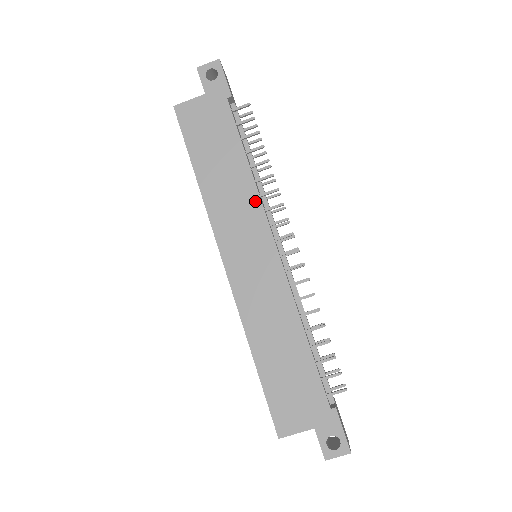
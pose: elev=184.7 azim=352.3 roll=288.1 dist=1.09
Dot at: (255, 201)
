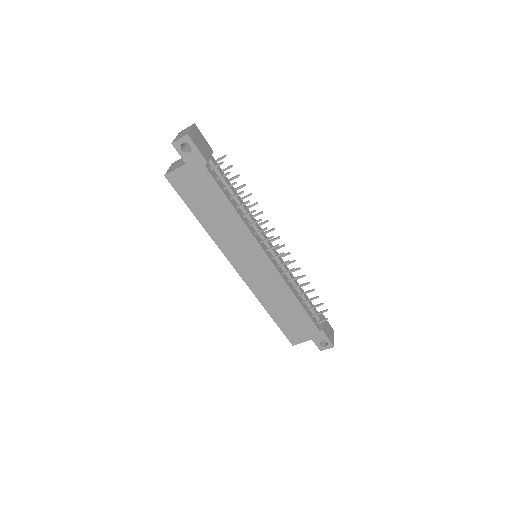
Dot at: (247, 233)
